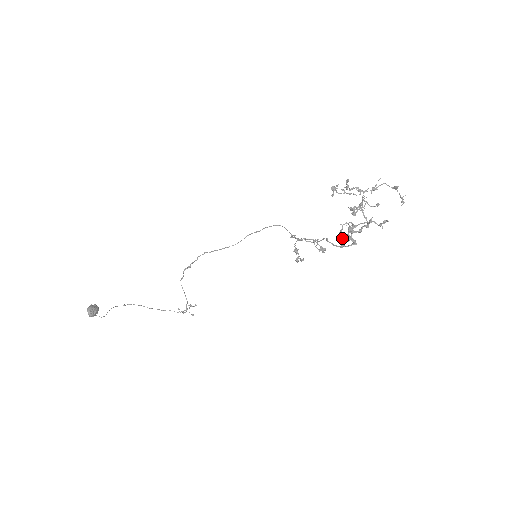
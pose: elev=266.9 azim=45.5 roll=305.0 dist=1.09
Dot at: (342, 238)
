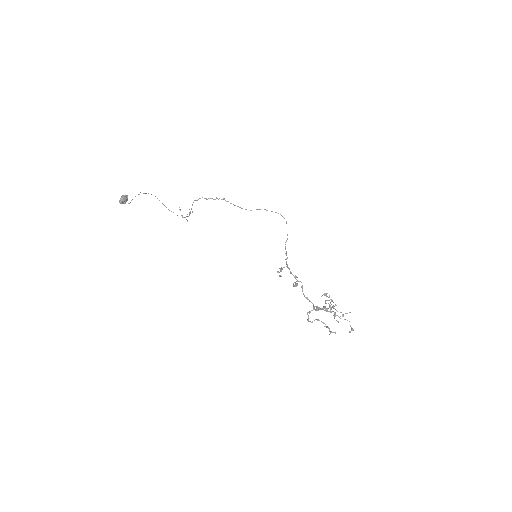
Dot at: (308, 317)
